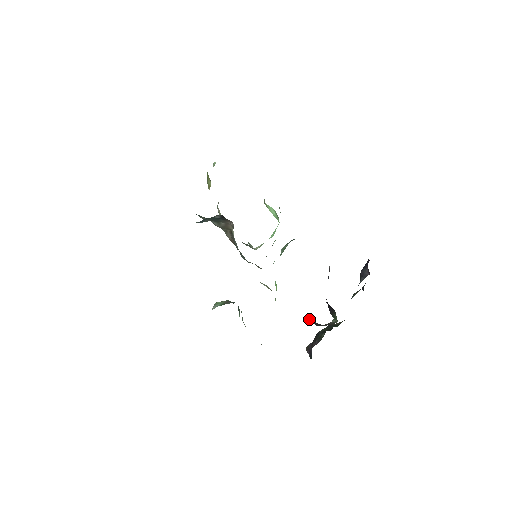
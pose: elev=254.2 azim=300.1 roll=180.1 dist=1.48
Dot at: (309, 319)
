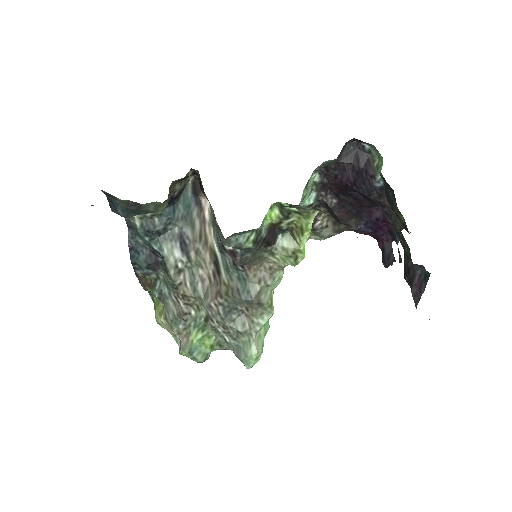
Dot at: occluded
